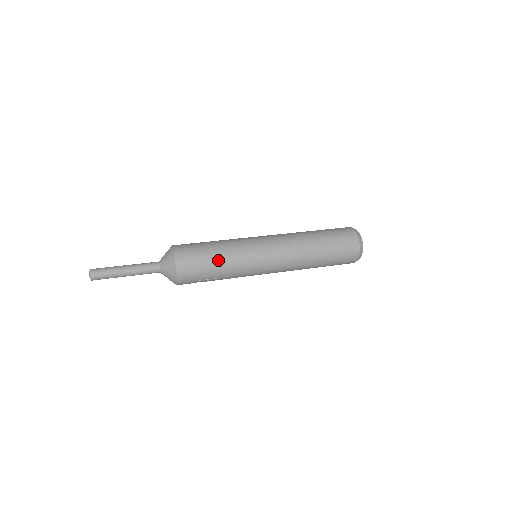
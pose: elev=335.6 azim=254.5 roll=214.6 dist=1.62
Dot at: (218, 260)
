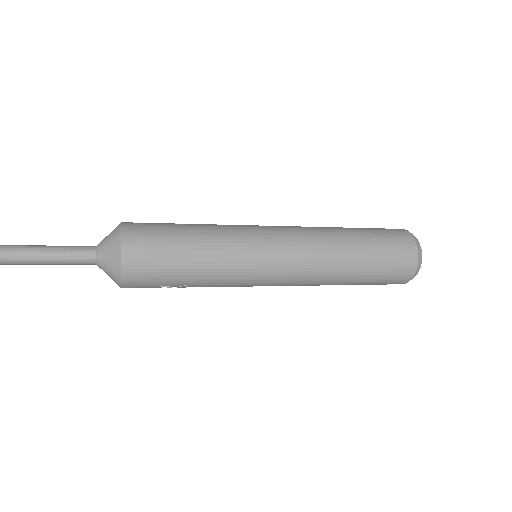
Dot at: (194, 259)
